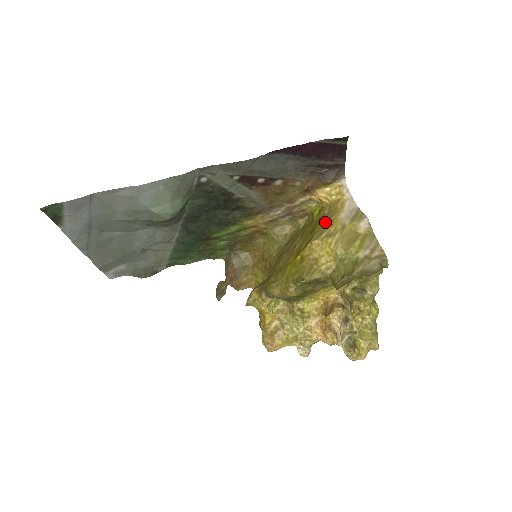
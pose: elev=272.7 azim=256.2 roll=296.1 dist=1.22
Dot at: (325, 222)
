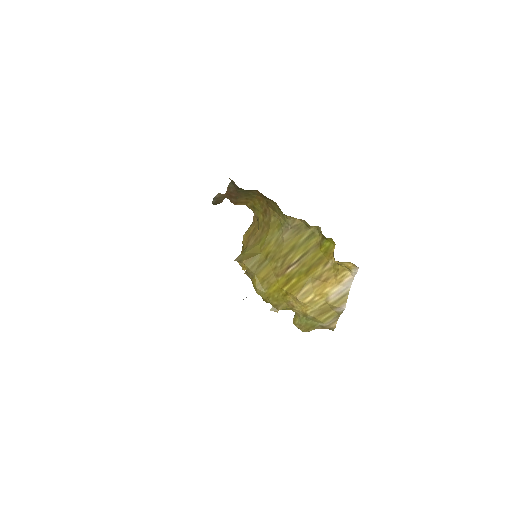
Dot at: (321, 279)
